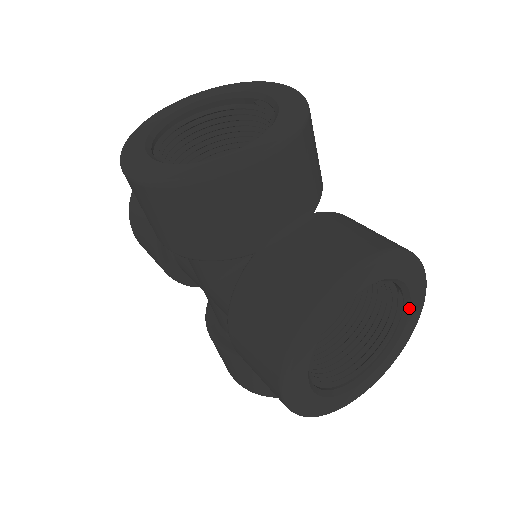
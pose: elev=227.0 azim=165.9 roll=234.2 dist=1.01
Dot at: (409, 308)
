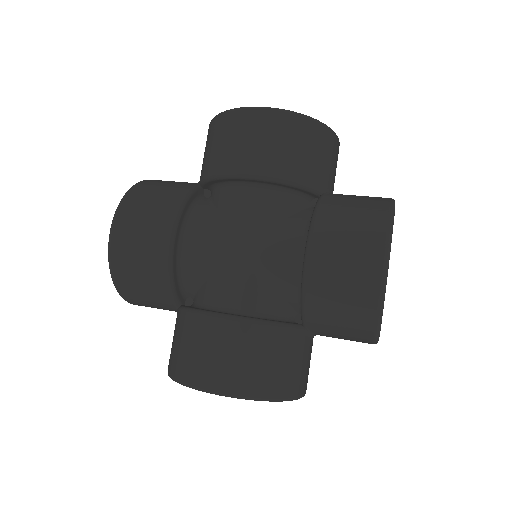
Dot at: occluded
